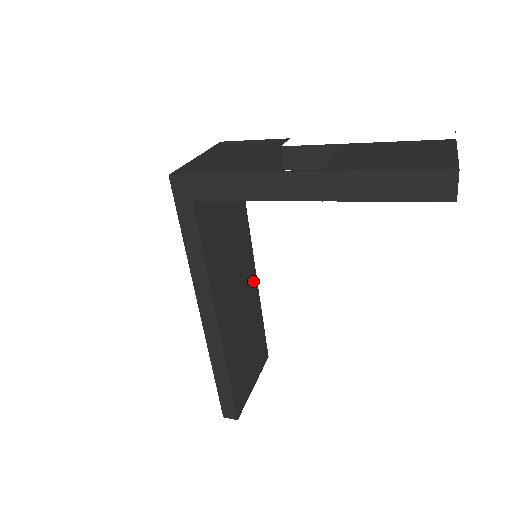
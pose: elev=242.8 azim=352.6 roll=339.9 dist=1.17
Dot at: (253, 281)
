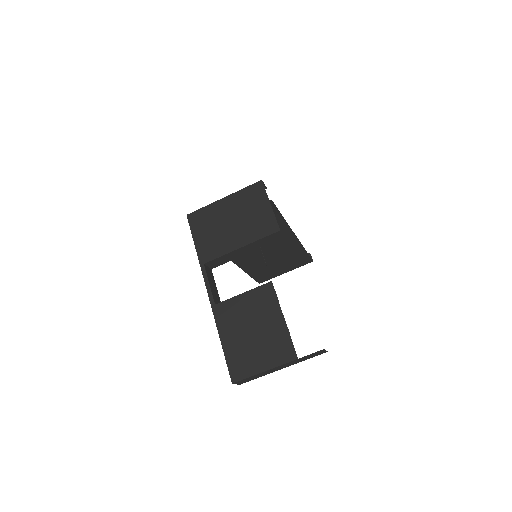
Dot at: (291, 240)
